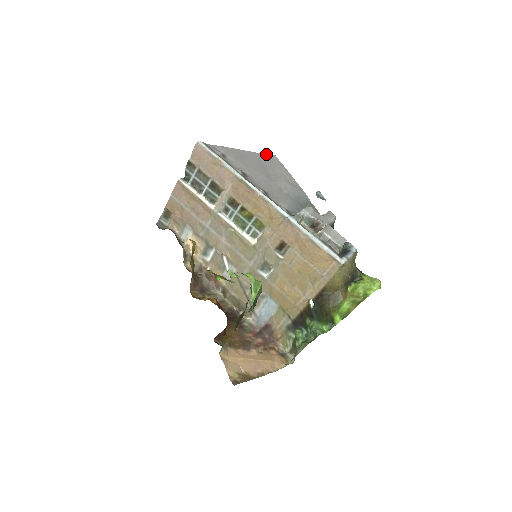
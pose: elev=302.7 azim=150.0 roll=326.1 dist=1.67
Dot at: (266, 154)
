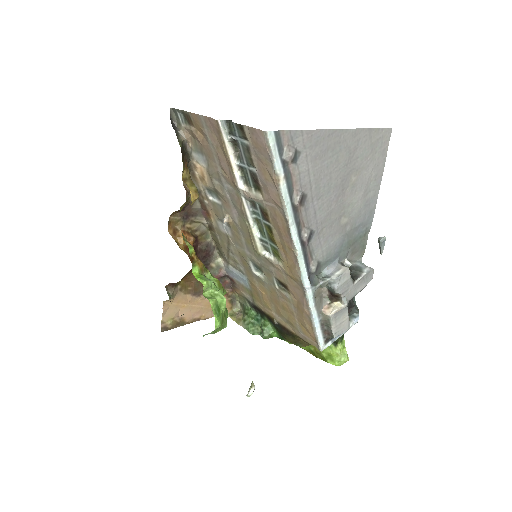
Dot at: occluded
